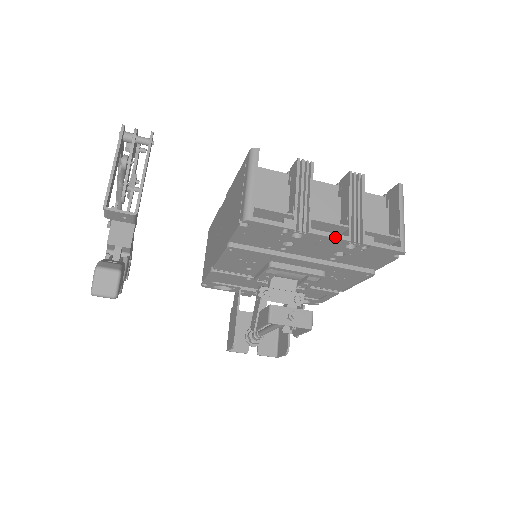
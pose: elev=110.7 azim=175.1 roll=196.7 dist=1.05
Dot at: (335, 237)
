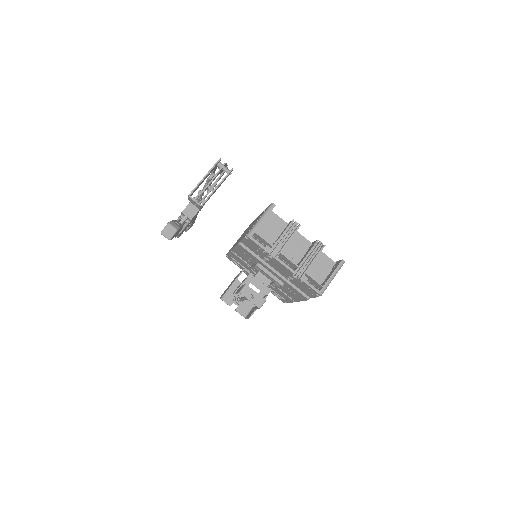
Dot at: (287, 268)
